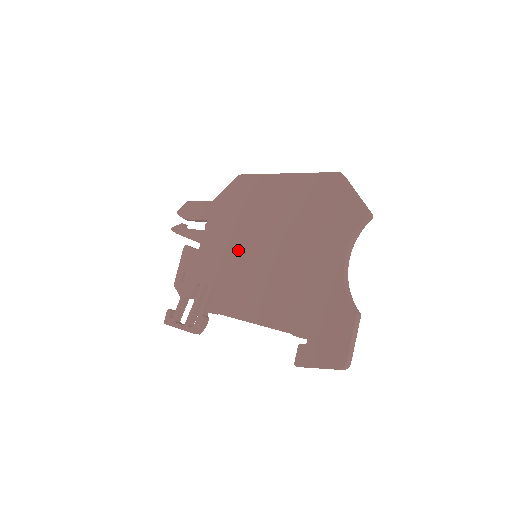
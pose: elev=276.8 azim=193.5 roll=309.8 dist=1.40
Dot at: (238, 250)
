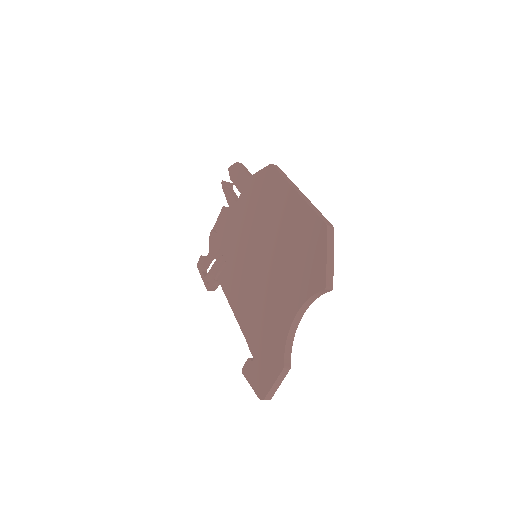
Dot at: (247, 242)
